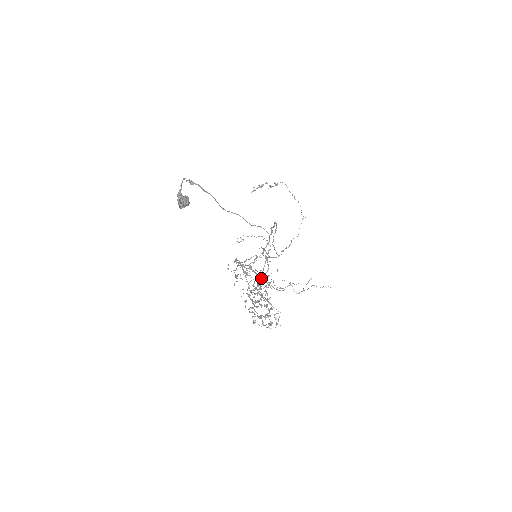
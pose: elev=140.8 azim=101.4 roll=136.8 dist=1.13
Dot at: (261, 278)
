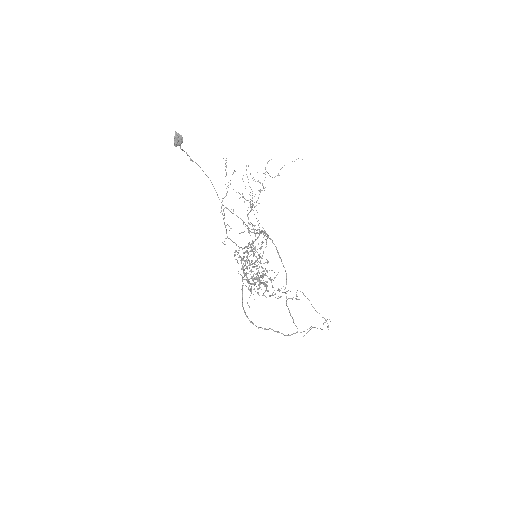
Dot at: occluded
